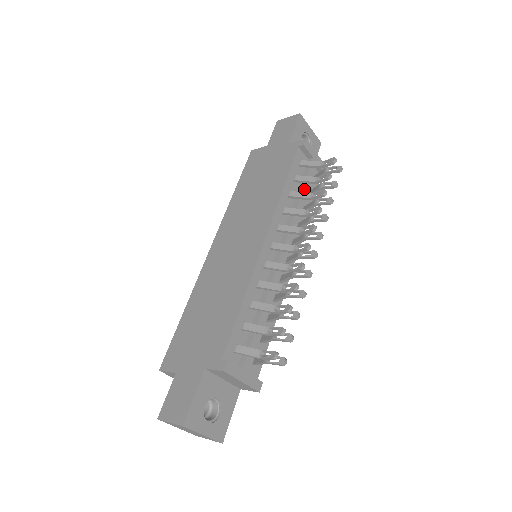
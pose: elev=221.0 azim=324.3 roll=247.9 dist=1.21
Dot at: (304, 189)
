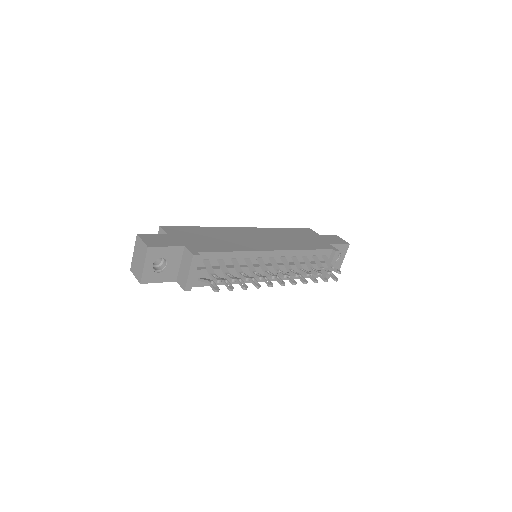
Dot at: (312, 265)
